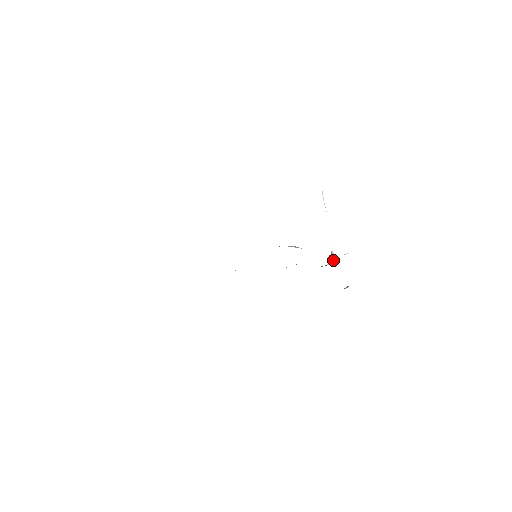
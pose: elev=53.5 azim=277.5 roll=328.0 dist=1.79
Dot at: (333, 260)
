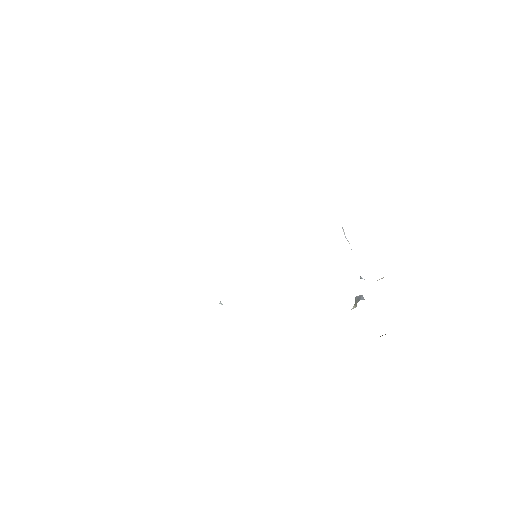
Dot at: occluded
